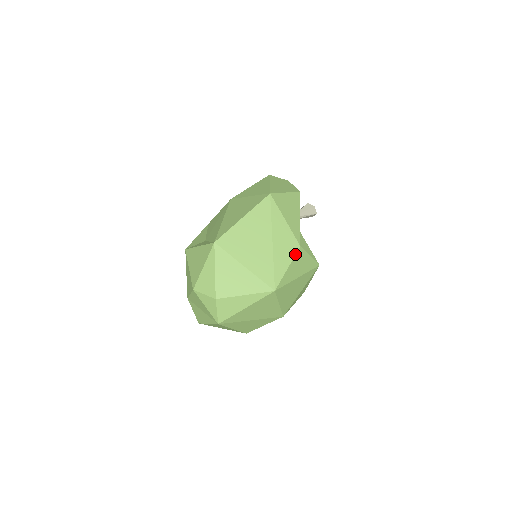
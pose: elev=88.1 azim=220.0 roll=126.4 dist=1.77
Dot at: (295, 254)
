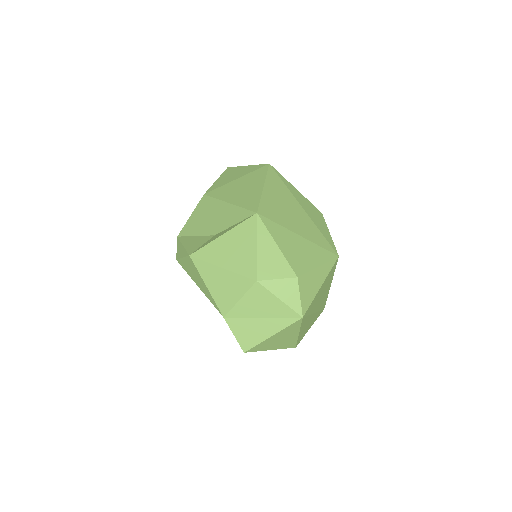
Dot at: occluded
